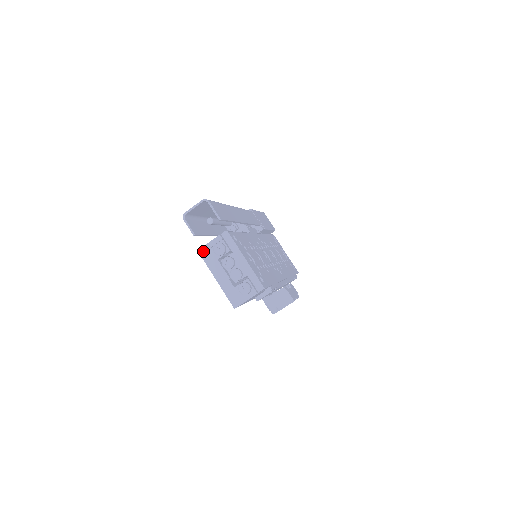
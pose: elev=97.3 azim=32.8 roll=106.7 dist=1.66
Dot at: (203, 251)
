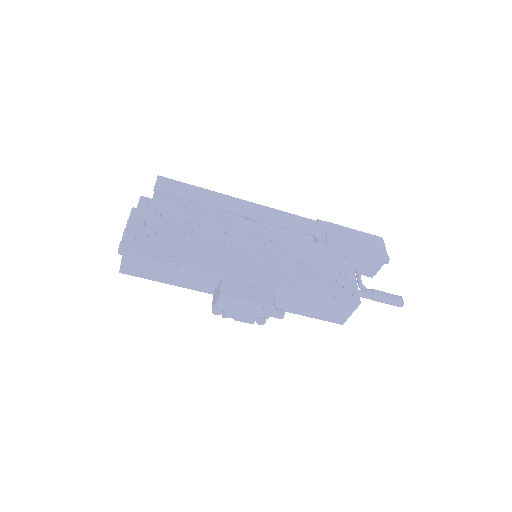
Dot at: occluded
